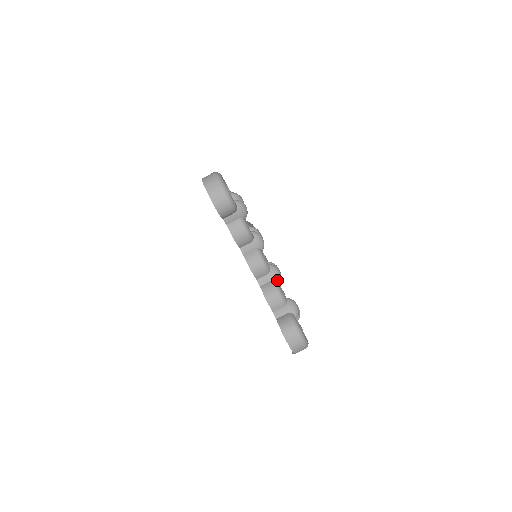
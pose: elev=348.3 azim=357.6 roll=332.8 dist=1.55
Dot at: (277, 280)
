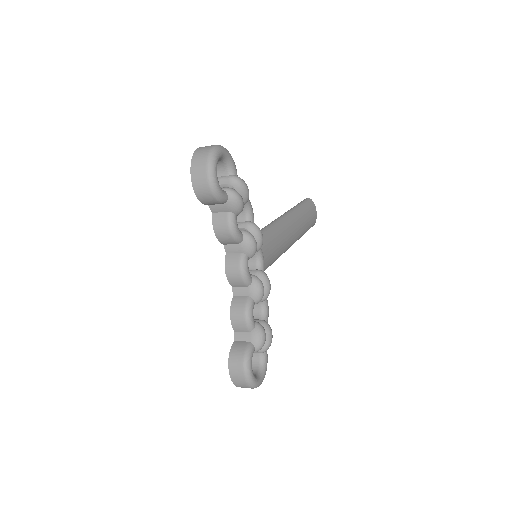
Dot at: (254, 298)
